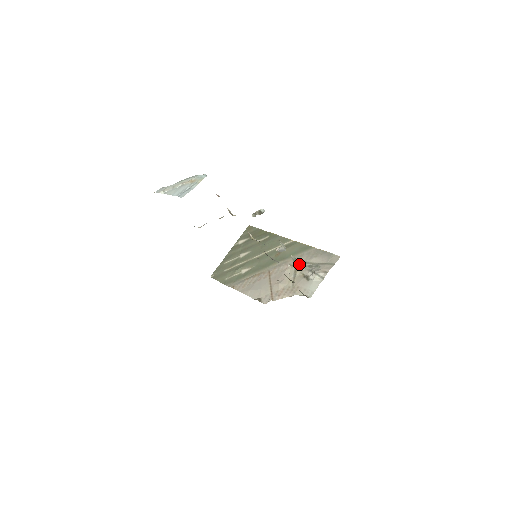
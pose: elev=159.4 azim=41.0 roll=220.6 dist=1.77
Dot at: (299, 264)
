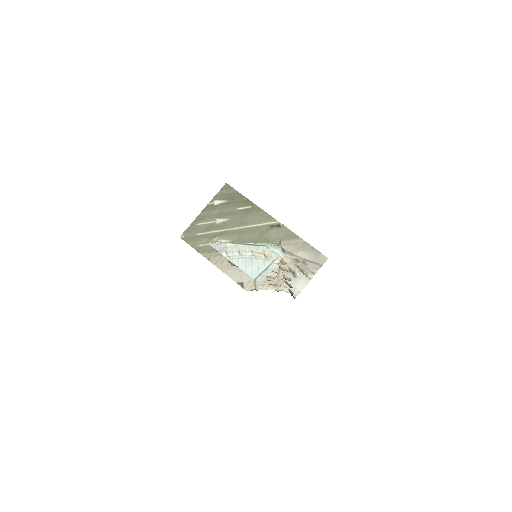
Dot at: occluded
